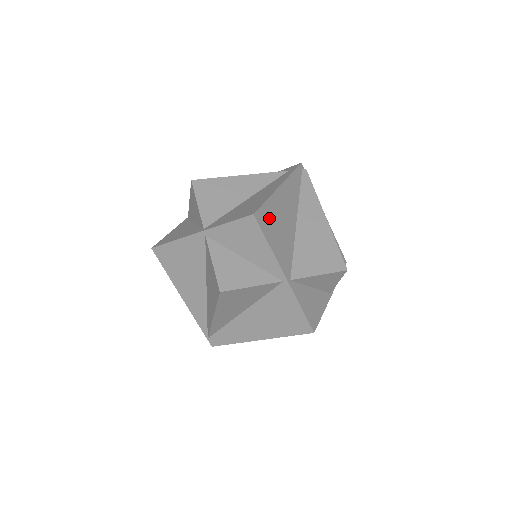
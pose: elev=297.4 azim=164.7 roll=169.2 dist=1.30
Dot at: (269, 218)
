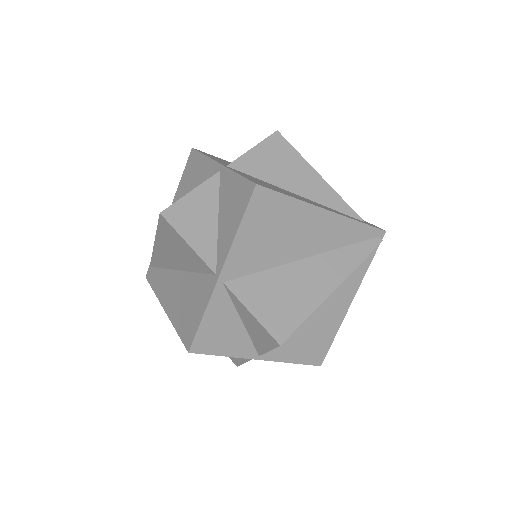
Dot at: (272, 211)
